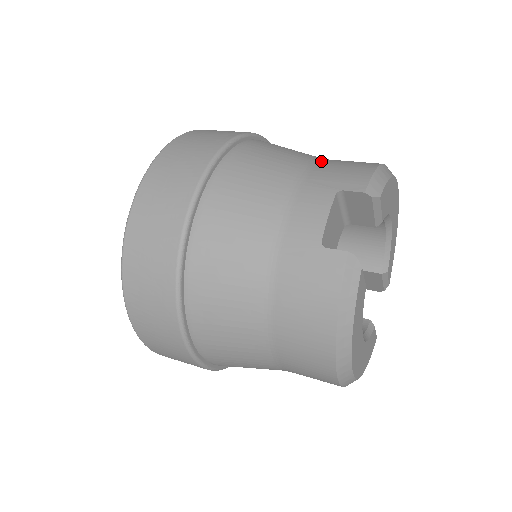
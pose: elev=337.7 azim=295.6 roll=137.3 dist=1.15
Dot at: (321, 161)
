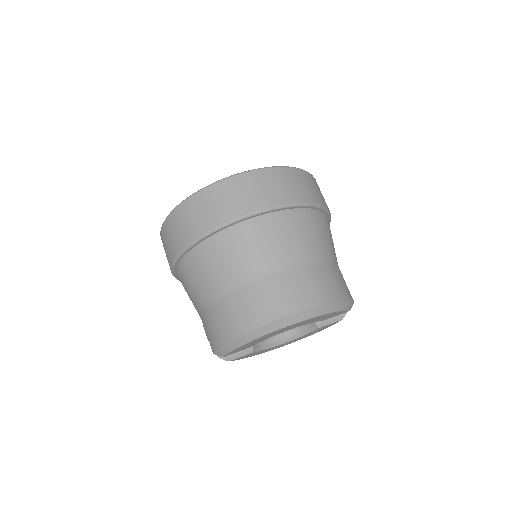
Dot at: (213, 306)
